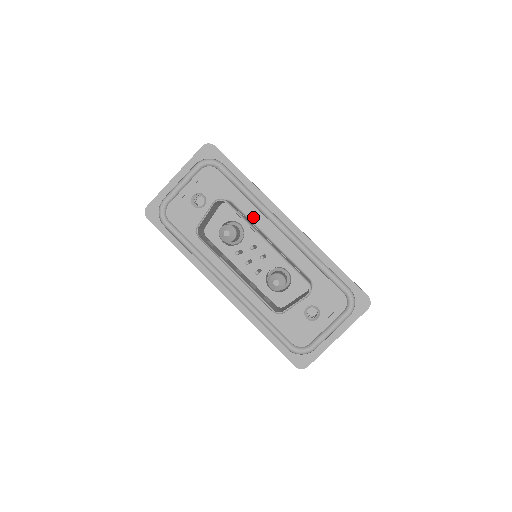
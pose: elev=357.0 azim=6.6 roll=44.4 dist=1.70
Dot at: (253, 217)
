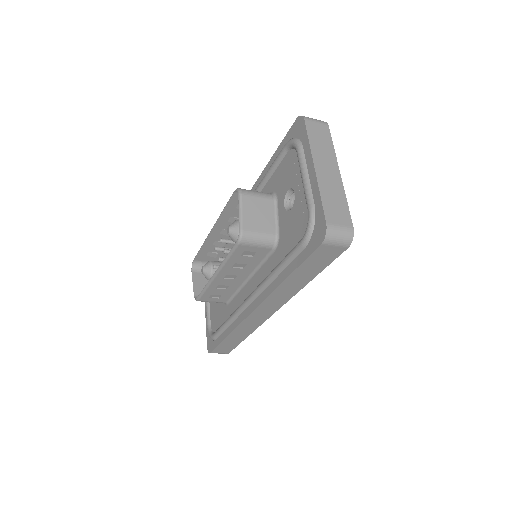
Dot at: occluded
